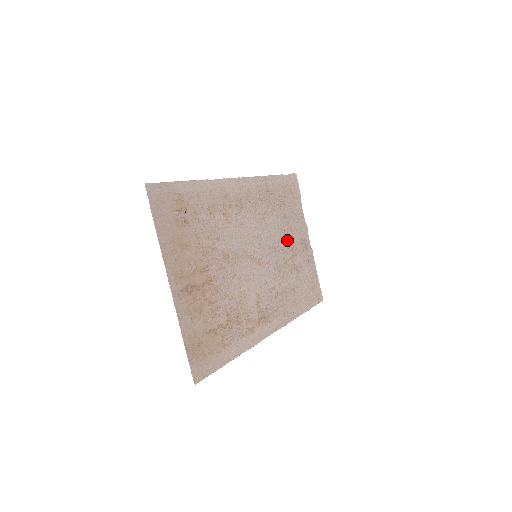
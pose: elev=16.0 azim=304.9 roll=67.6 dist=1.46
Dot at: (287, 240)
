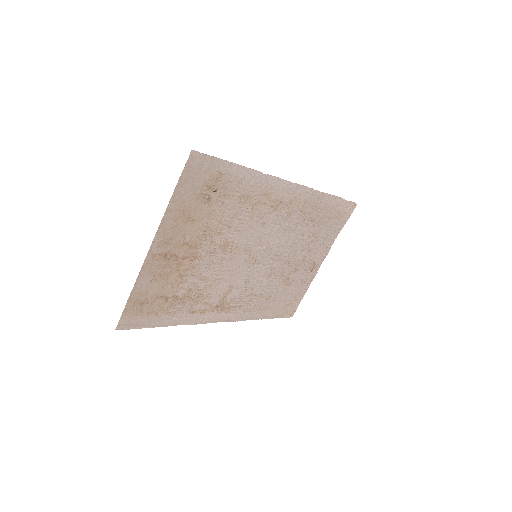
Dot at: (299, 255)
